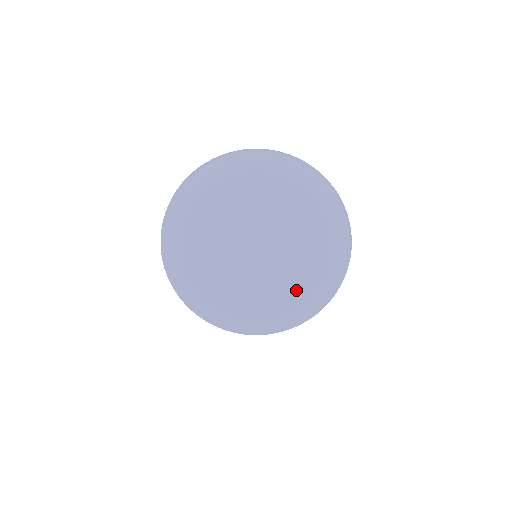
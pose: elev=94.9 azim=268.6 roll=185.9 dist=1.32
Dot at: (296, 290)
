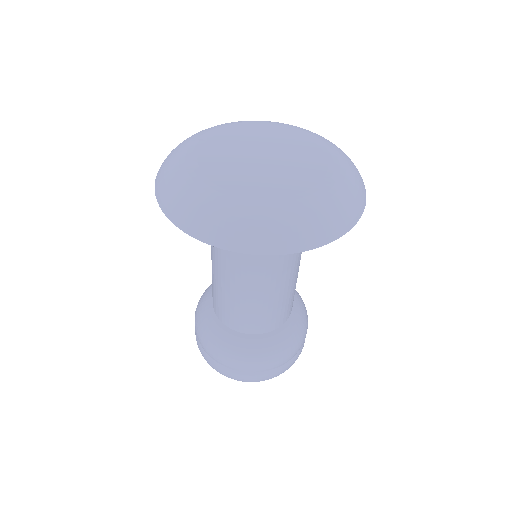
Dot at: (337, 161)
